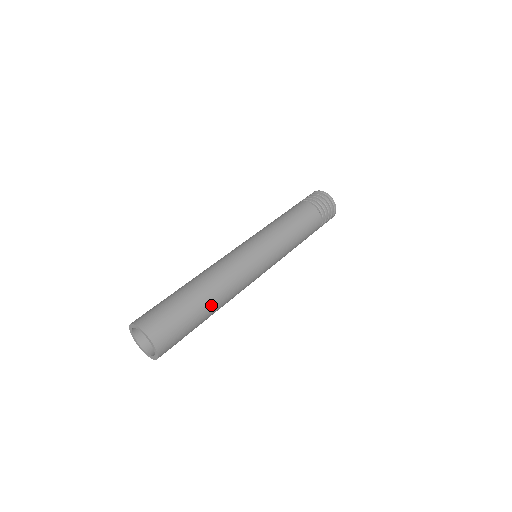
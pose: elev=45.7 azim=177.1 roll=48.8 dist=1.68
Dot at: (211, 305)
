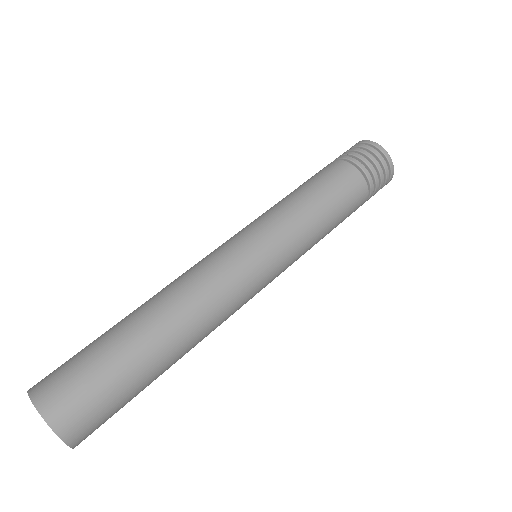
Dot at: (165, 348)
